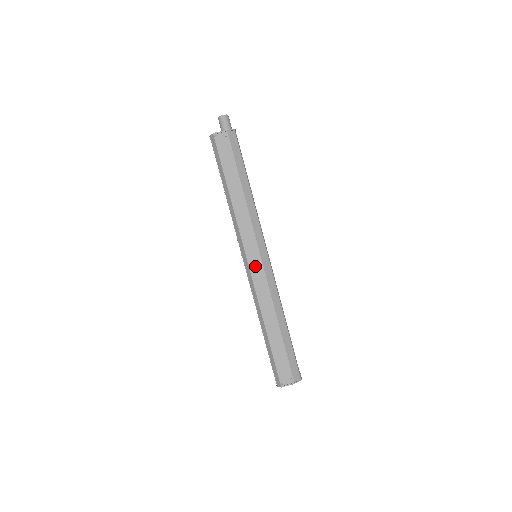
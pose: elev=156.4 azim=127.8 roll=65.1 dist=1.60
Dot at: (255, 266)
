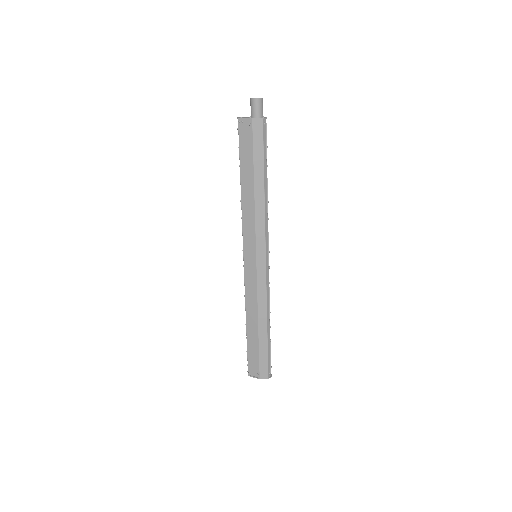
Dot at: (249, 266)
